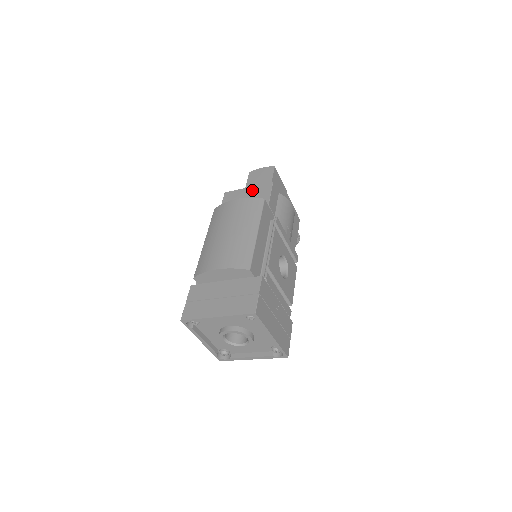
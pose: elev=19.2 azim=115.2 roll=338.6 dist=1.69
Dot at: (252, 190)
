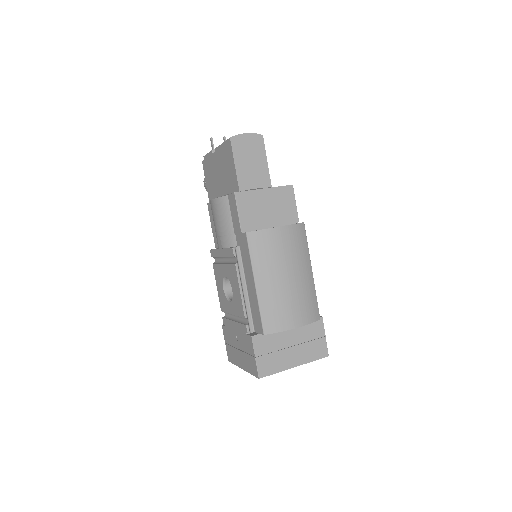
Dot at: (272, 195)
